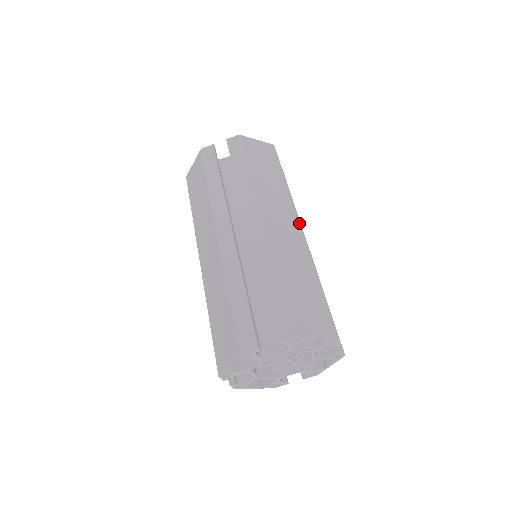
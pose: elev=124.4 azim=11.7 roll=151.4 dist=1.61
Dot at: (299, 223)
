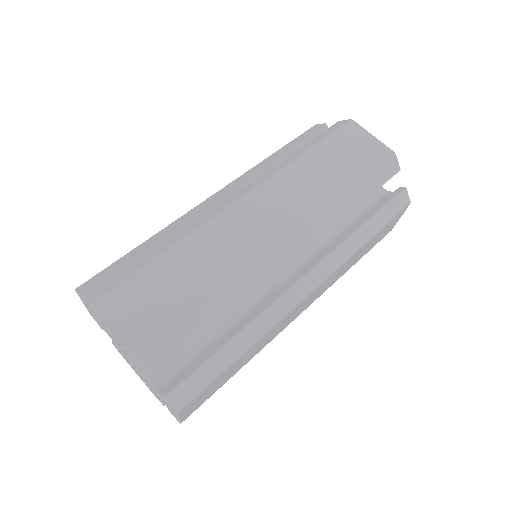
Dot at: (291, 234)
